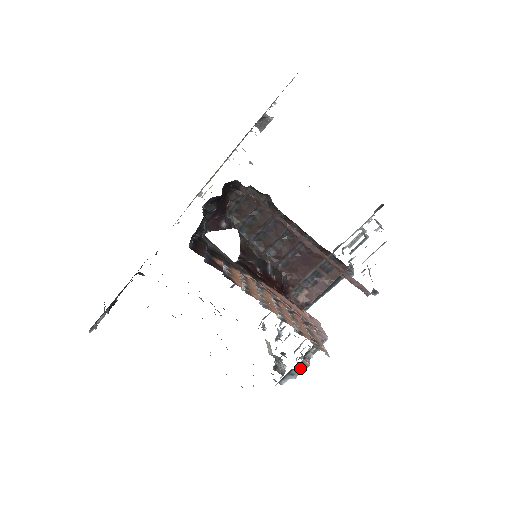
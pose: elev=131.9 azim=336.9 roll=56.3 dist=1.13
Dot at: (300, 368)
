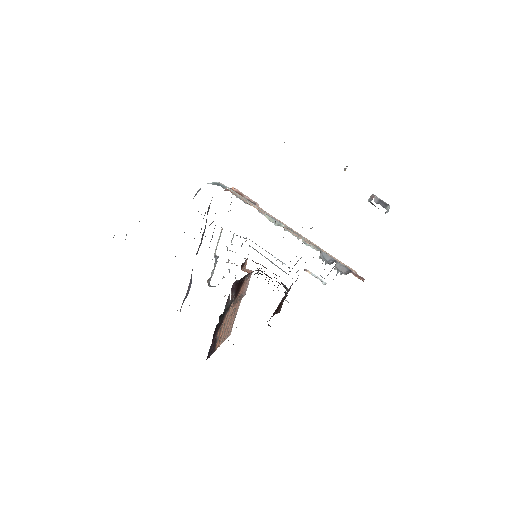
Dot at: occluded
